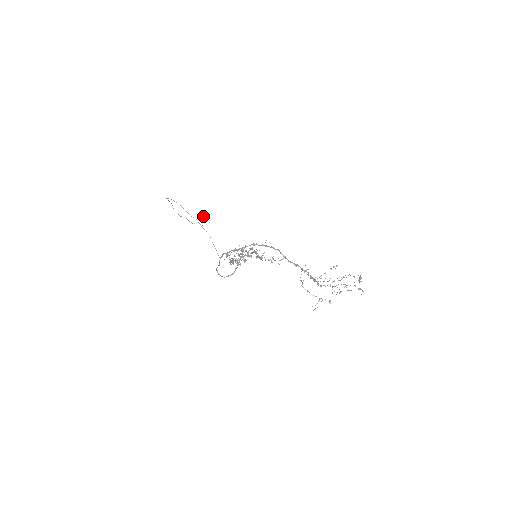
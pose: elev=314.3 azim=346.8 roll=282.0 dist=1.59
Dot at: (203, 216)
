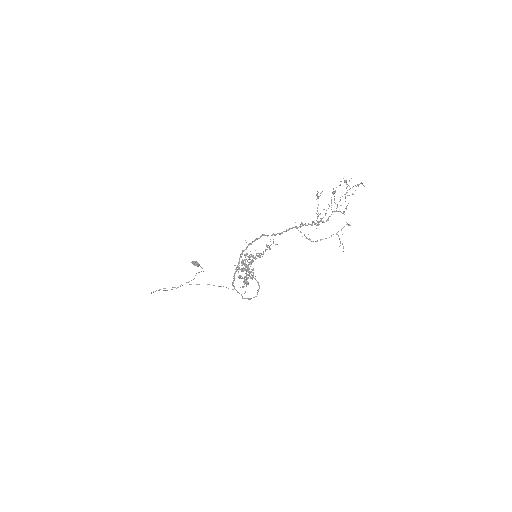
Dot at: (195, 263)
